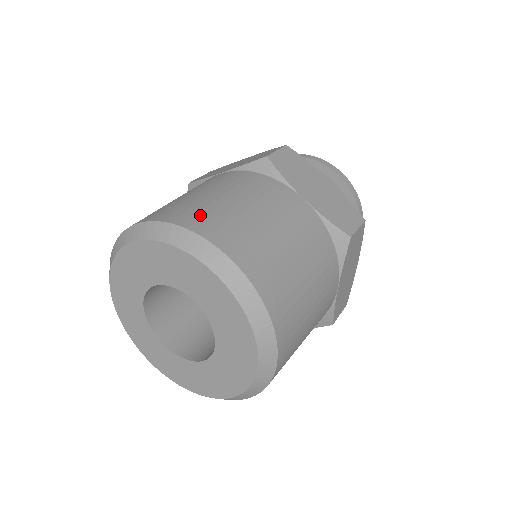
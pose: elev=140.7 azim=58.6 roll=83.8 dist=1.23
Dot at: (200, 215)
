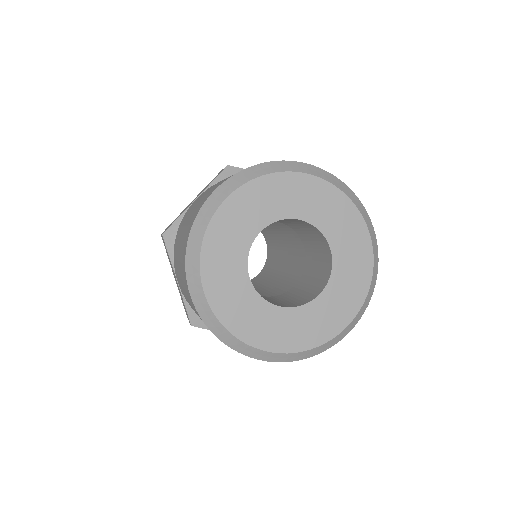
Dot at: occluded
